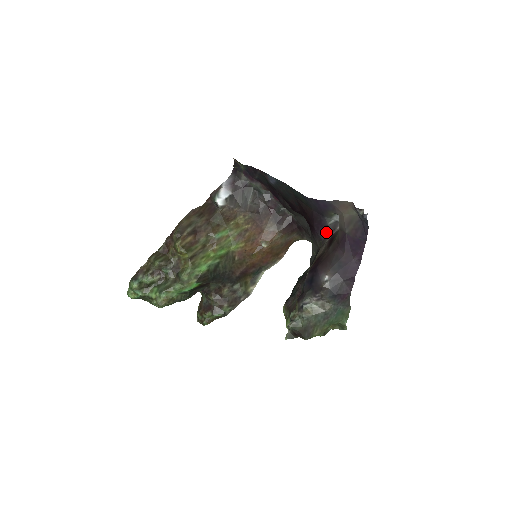
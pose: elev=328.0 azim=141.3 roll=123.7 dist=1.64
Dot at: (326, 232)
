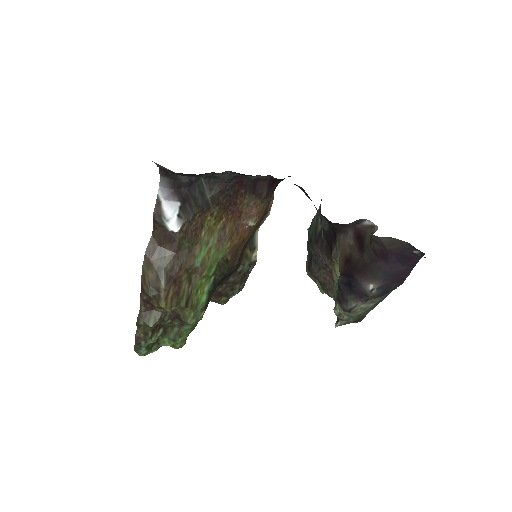
Dot at: (346, 226)
